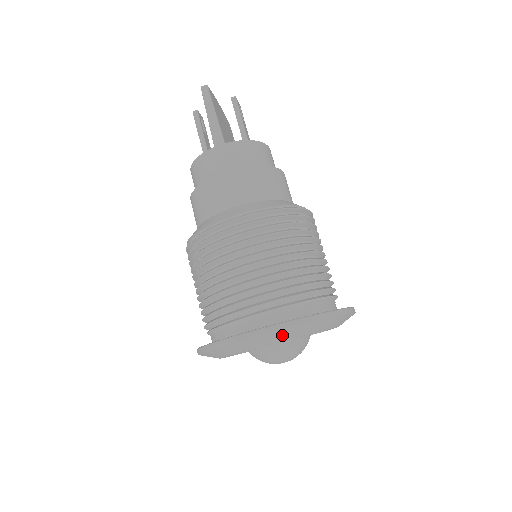
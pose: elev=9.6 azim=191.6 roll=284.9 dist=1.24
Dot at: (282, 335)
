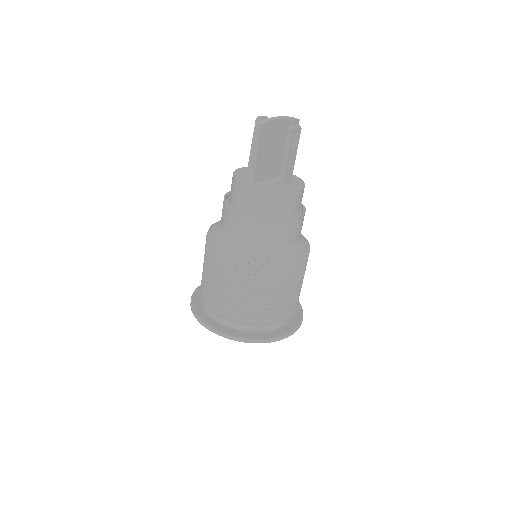
Dot at: occluded
